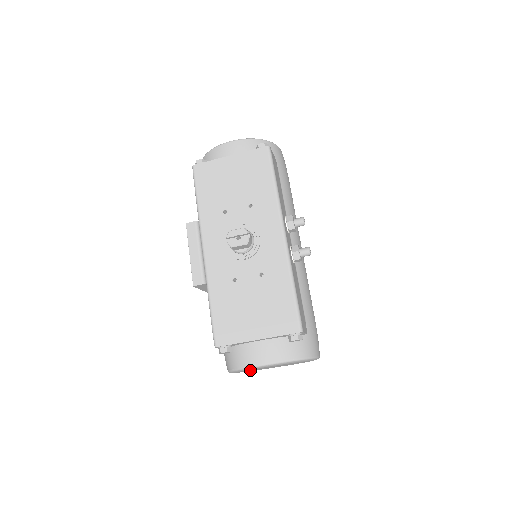
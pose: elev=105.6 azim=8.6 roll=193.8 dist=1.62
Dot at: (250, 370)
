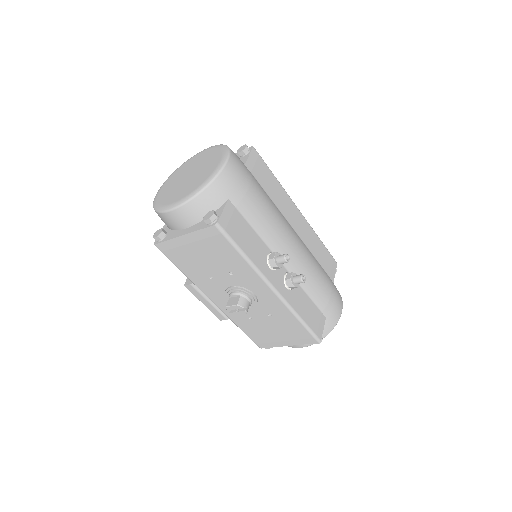
Dot at: occluded
